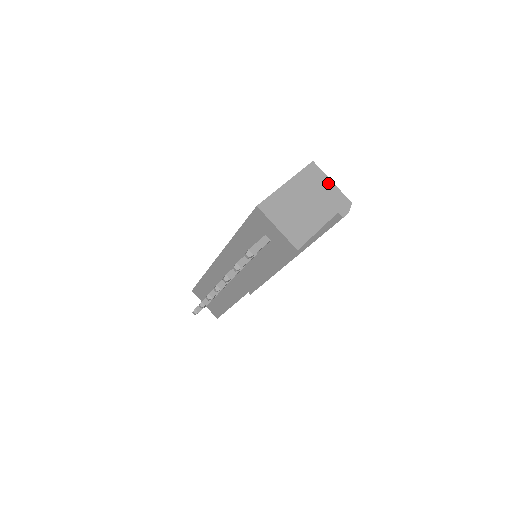
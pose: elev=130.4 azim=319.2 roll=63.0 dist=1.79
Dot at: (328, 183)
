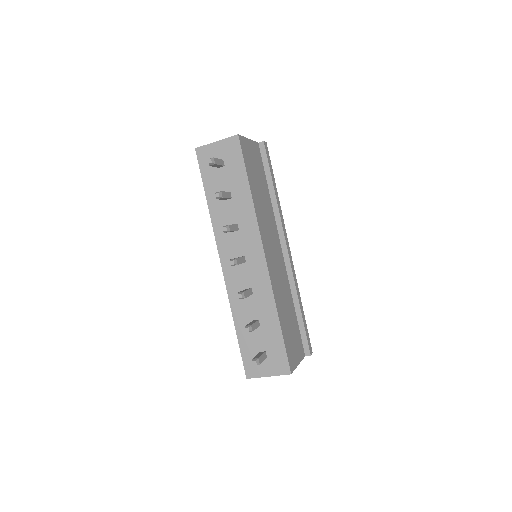
Dot at: occluded
